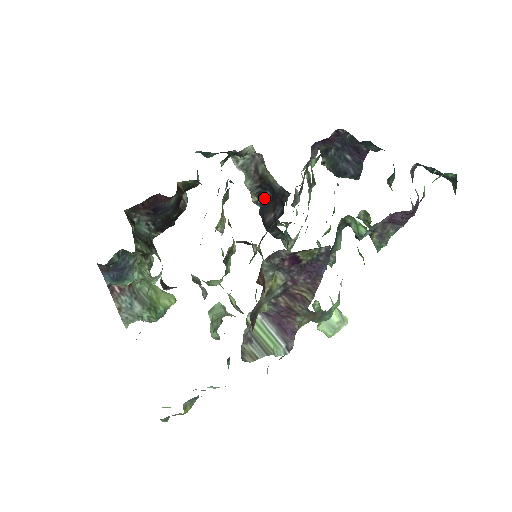
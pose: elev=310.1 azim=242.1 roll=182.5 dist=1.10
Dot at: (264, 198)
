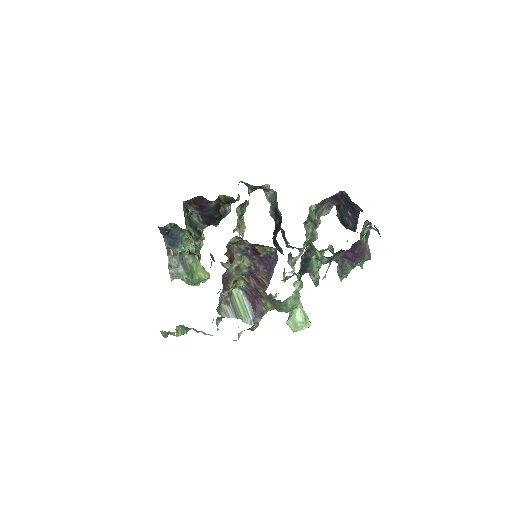
Dot at: (277, 223)
